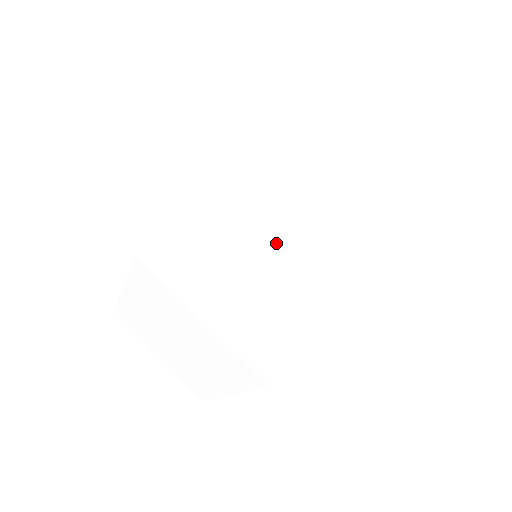
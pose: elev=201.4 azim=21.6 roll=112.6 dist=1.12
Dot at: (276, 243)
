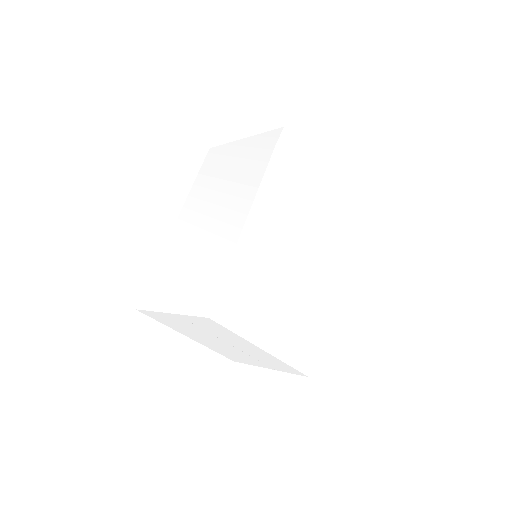
Dot at: (200, 241)
